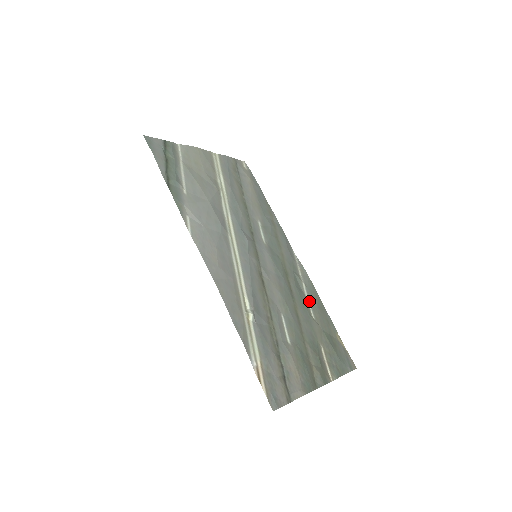
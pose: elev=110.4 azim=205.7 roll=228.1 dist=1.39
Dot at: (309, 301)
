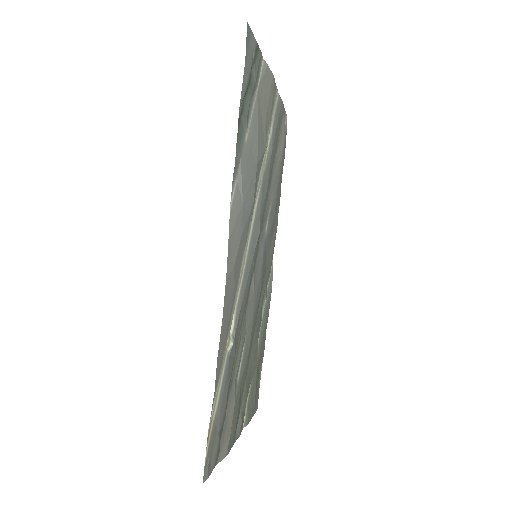
Dot at: (262, 322)
